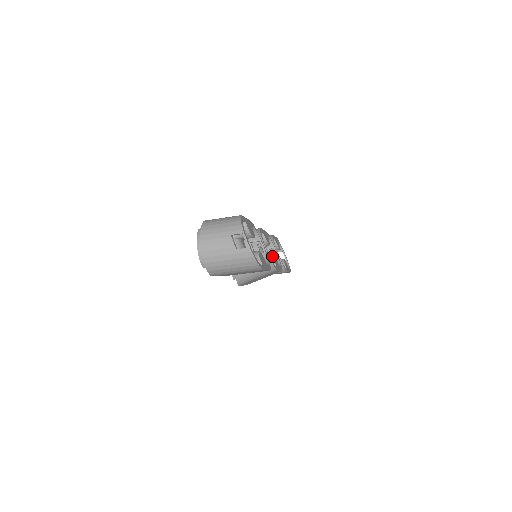
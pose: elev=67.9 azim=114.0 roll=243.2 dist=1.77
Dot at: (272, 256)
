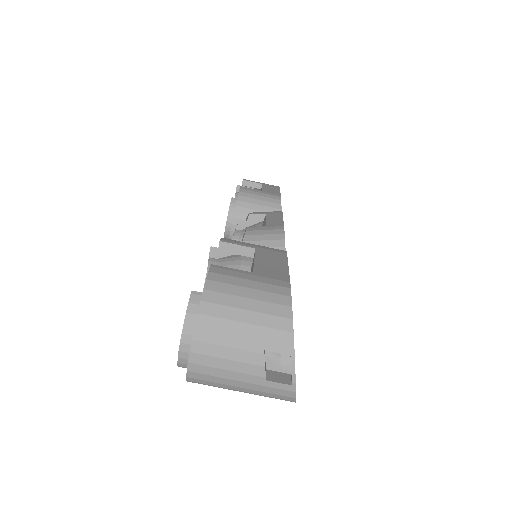
Dot at: occluded
